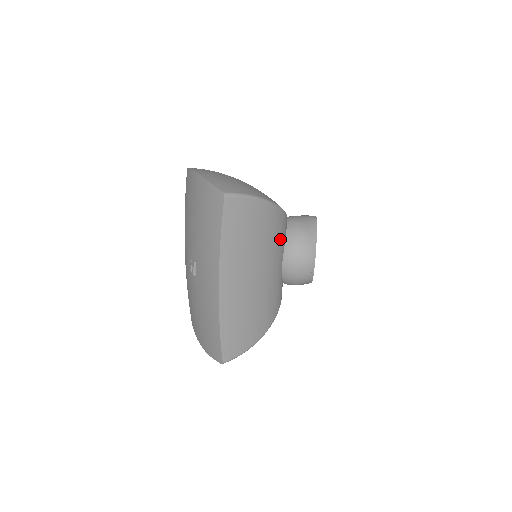
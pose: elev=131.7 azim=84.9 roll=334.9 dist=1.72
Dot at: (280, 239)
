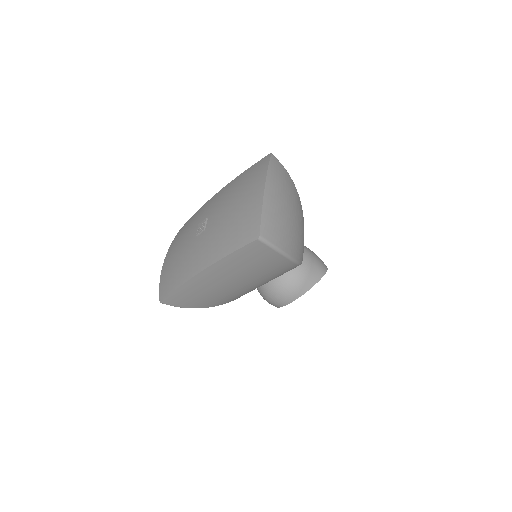
Dot at: (278, 275)
